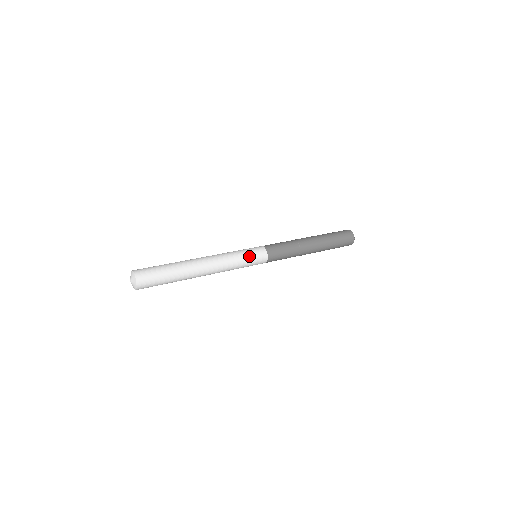
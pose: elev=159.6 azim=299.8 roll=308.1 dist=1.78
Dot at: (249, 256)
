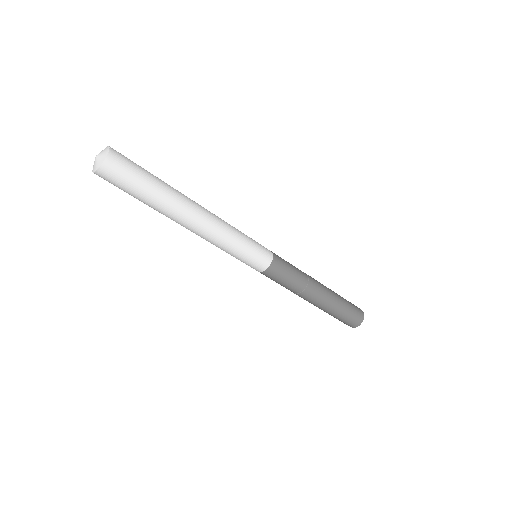
Dot at: (252, 246)
